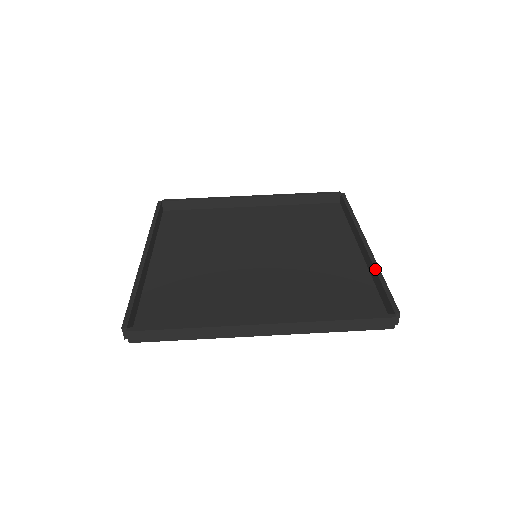
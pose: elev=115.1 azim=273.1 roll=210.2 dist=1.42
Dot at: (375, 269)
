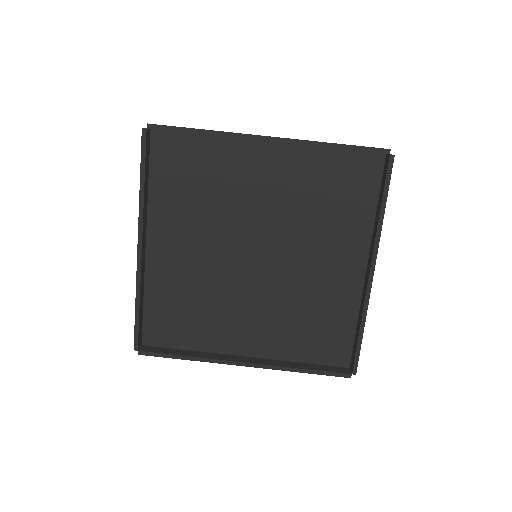
Dot at: (361, 318)
